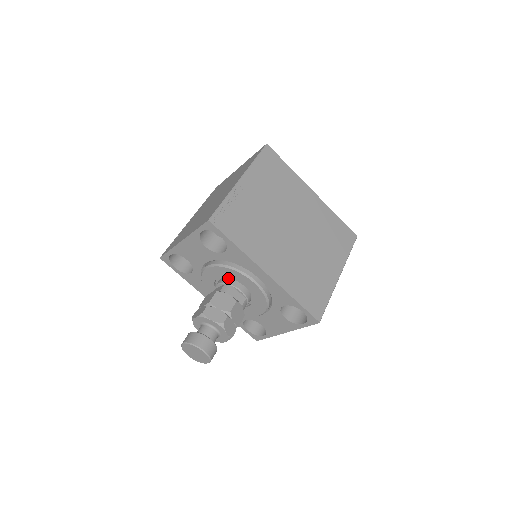
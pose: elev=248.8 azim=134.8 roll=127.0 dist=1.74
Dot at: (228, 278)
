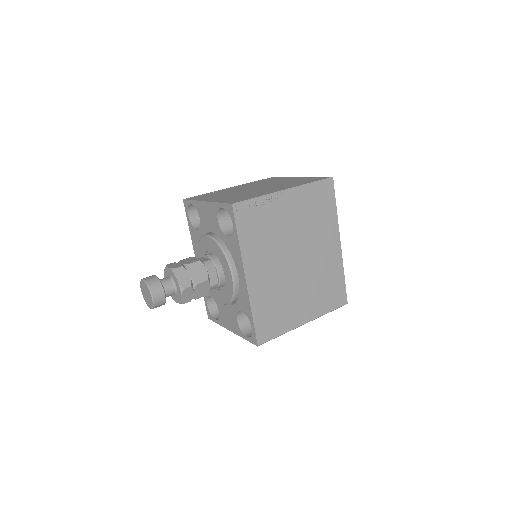
Dot at: occluded
